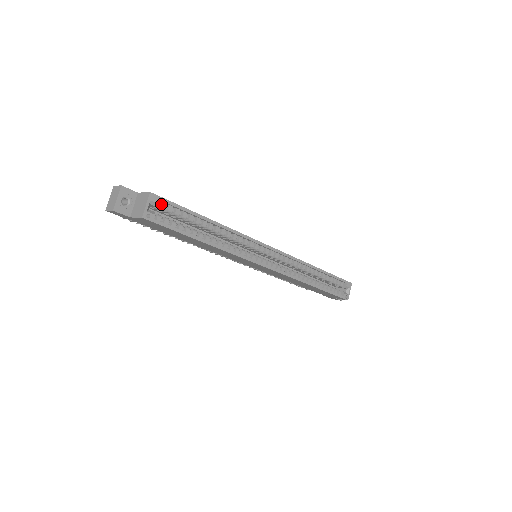
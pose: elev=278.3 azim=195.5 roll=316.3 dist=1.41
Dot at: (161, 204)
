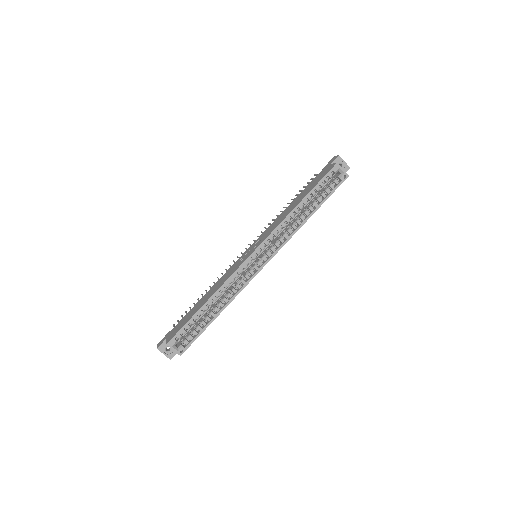
Dot at: (178, 337)
